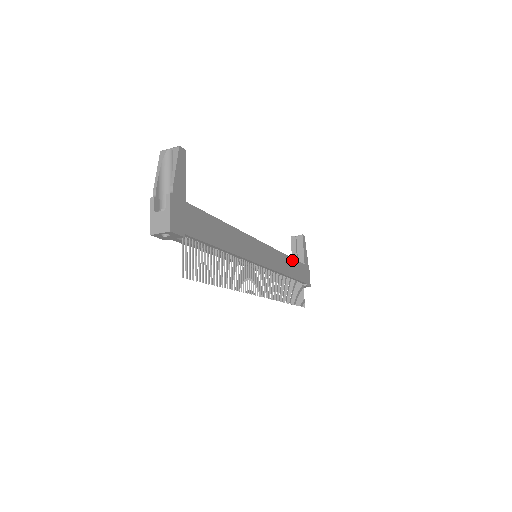
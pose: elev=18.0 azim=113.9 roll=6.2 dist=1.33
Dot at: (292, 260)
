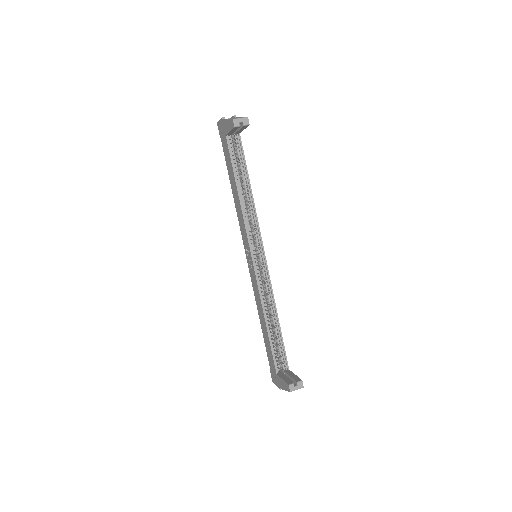
Dot at: (248, 177)
